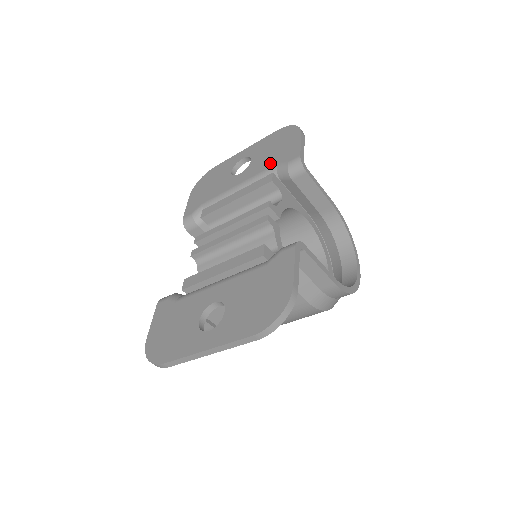
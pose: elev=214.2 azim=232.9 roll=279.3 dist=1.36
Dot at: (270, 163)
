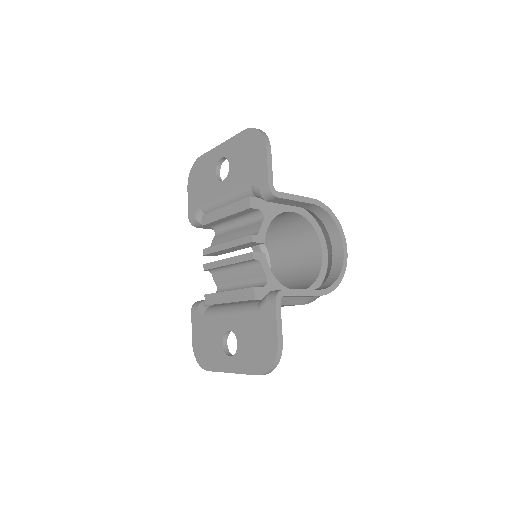
Dot at: (245, 181)
